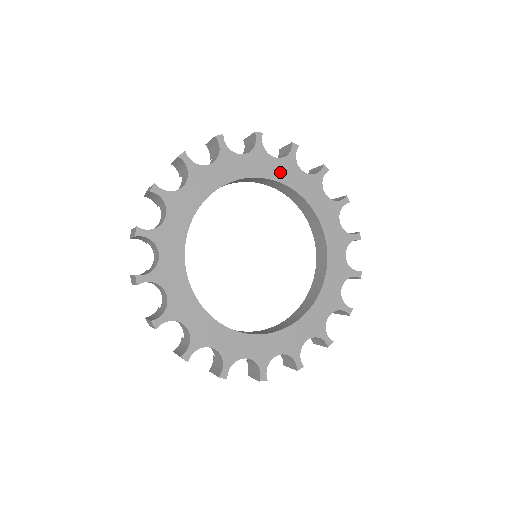
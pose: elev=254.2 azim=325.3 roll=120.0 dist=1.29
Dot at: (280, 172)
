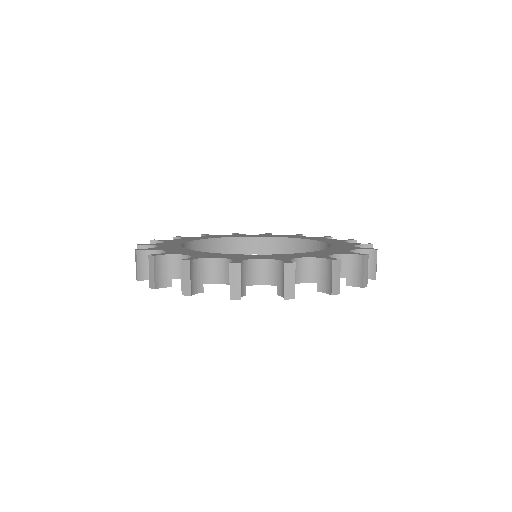
Dot at: (212, 237)
